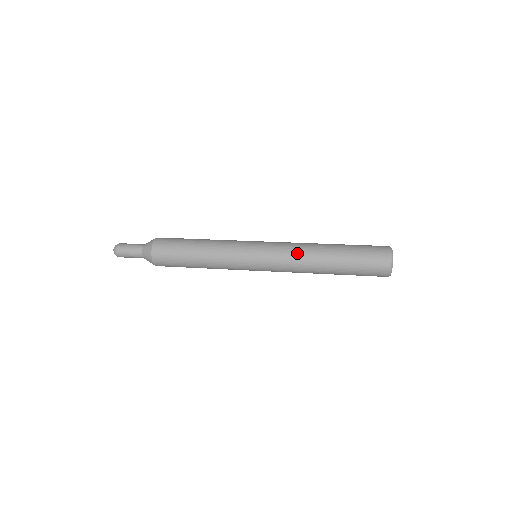
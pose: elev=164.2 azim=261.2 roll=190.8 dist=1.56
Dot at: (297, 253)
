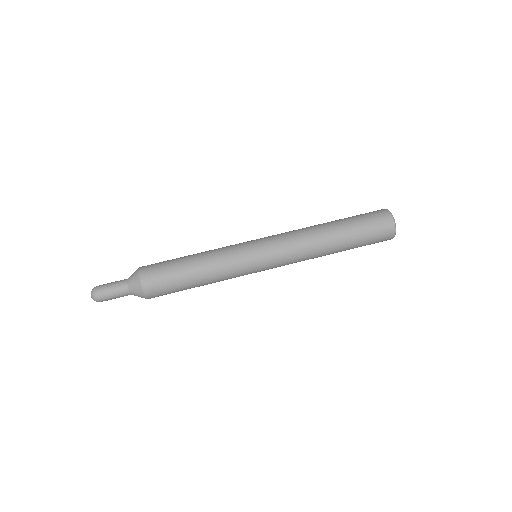
Dot at: (303, 248)
